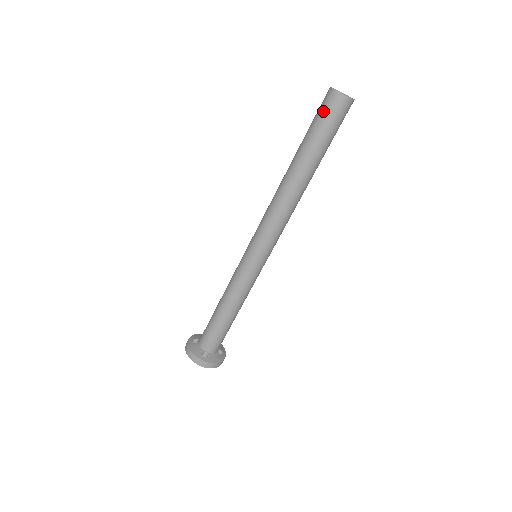
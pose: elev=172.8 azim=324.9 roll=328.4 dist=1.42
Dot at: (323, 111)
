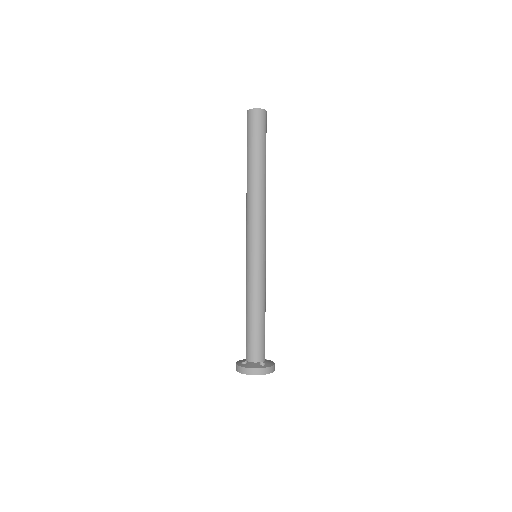
Dot at: occluded
